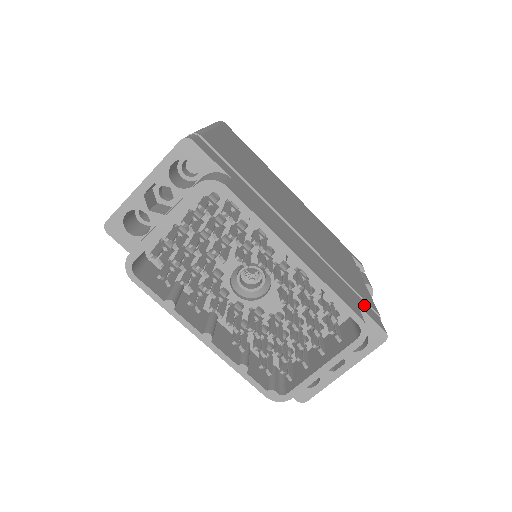
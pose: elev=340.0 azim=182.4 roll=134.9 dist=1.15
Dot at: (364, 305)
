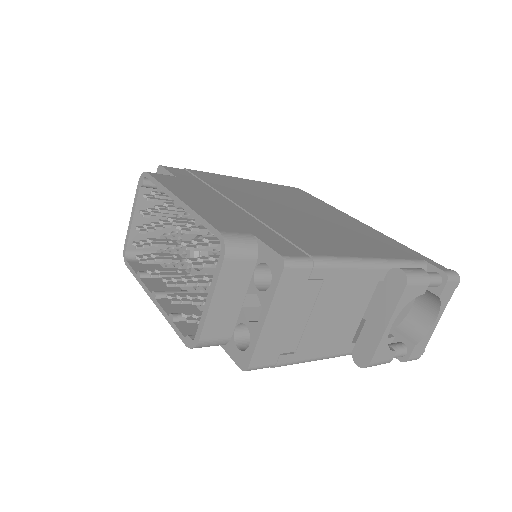
Dot at: (279, 243)
